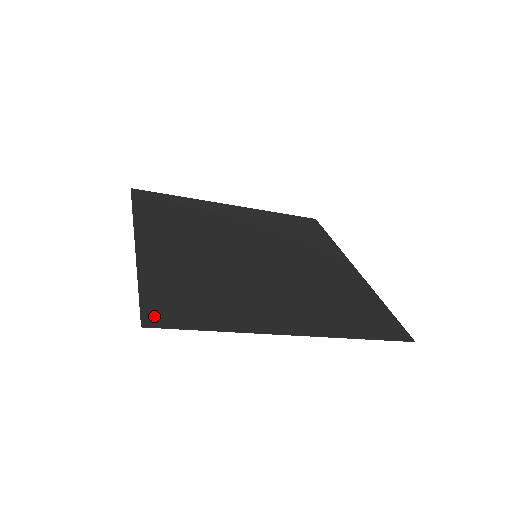
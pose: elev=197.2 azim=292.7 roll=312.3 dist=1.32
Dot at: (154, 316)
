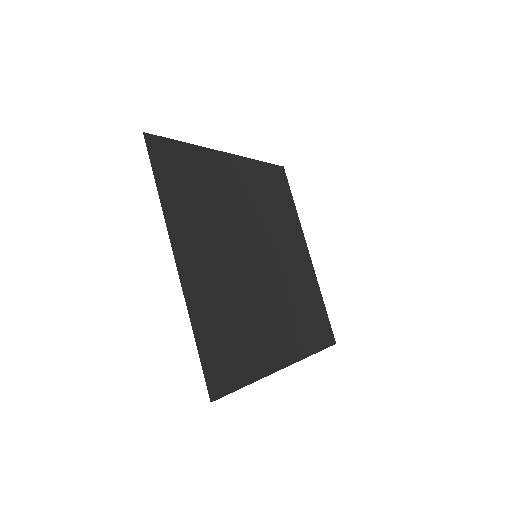
Dot at: (215, 384)
